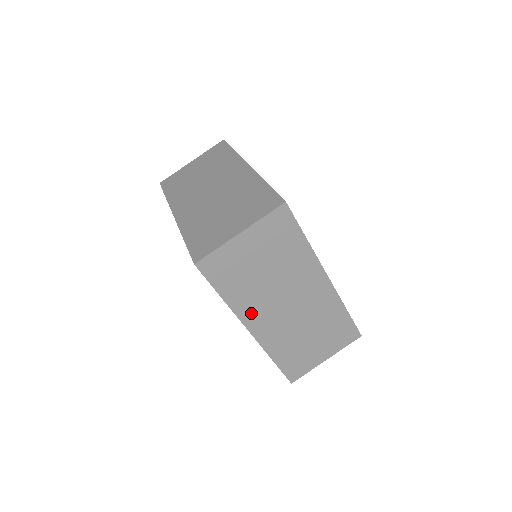
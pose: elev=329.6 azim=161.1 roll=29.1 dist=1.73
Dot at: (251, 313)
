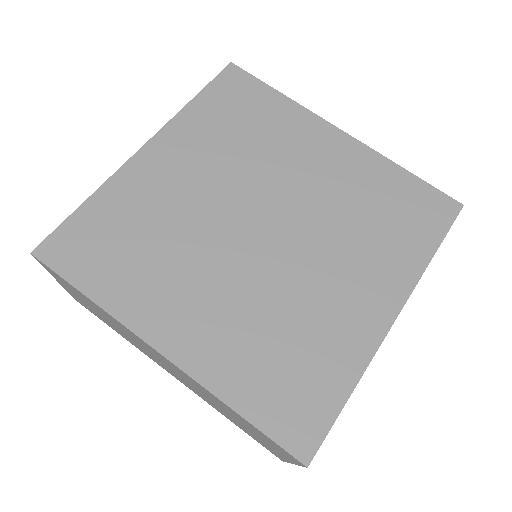
Dot at: occluded
